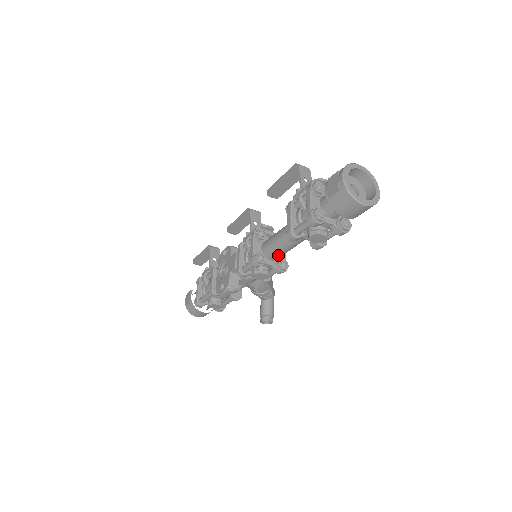
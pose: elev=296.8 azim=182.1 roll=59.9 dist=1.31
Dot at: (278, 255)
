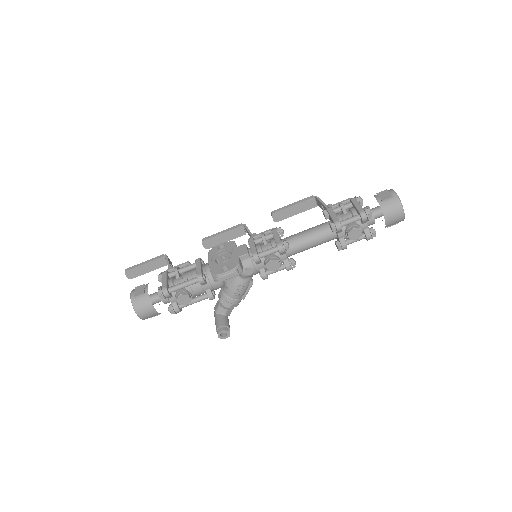
Dot at: (298, 250)
